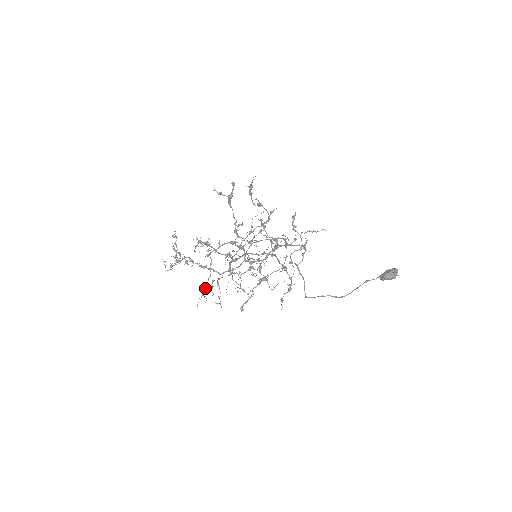
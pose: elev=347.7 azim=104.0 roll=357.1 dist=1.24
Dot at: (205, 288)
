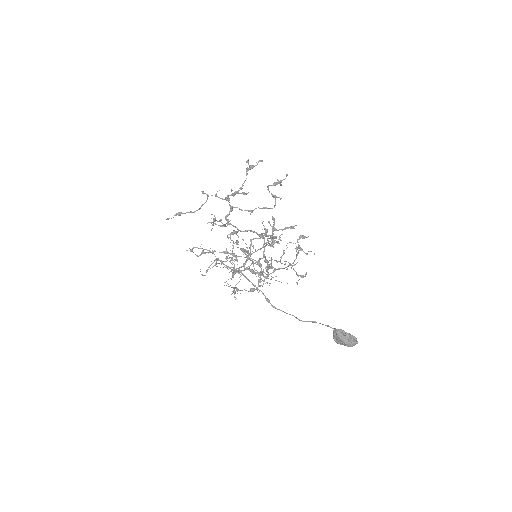
Dot at: (182, 213)
